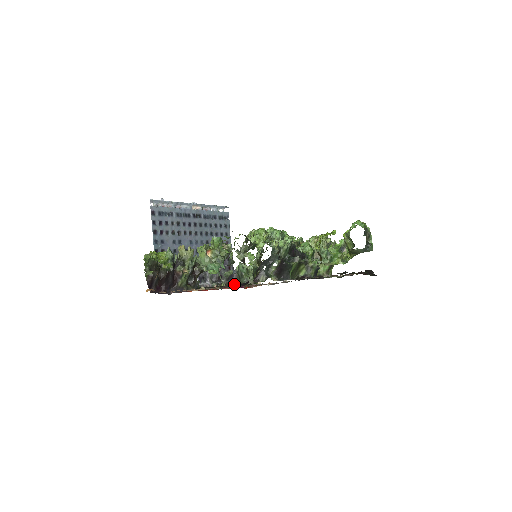
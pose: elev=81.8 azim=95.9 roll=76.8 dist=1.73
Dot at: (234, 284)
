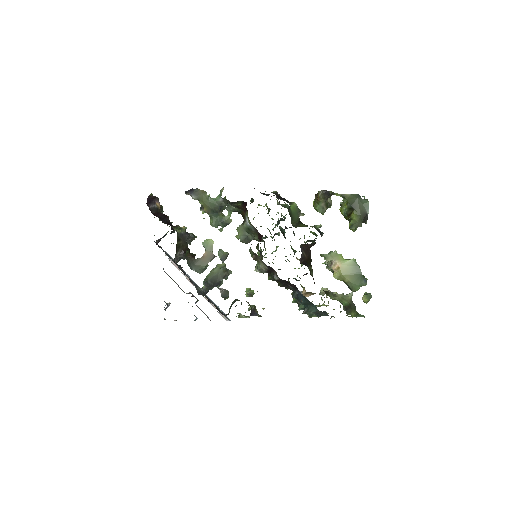
Dot at: occluded
